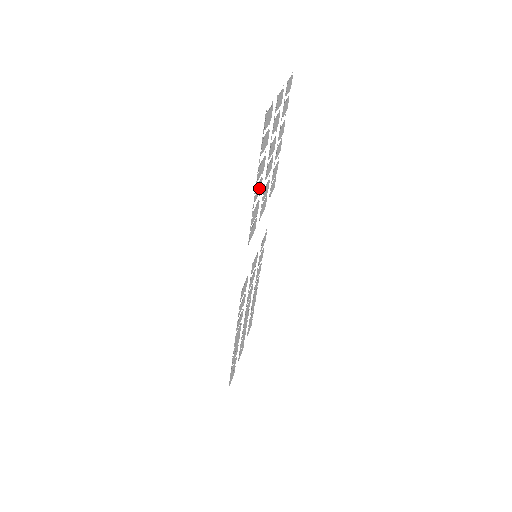
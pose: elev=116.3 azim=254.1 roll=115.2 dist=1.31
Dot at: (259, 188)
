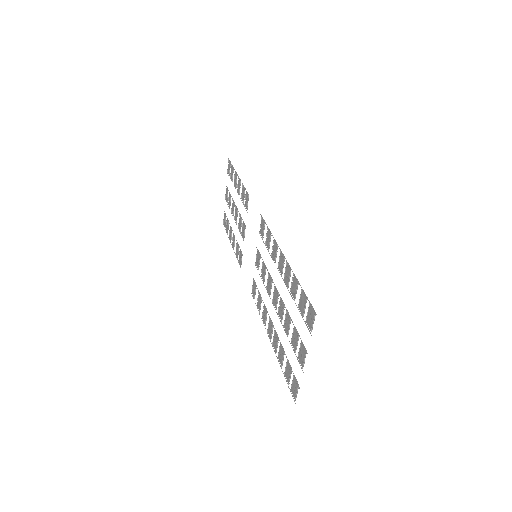
Dot at: (239, 187)
